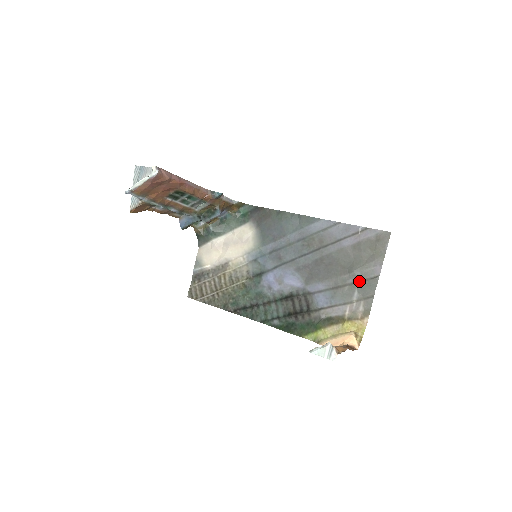
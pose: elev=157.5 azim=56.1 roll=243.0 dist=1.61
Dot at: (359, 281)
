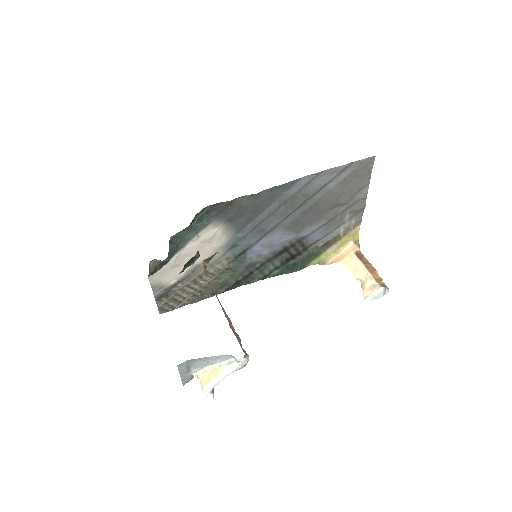
Dot at: (350, 206)
